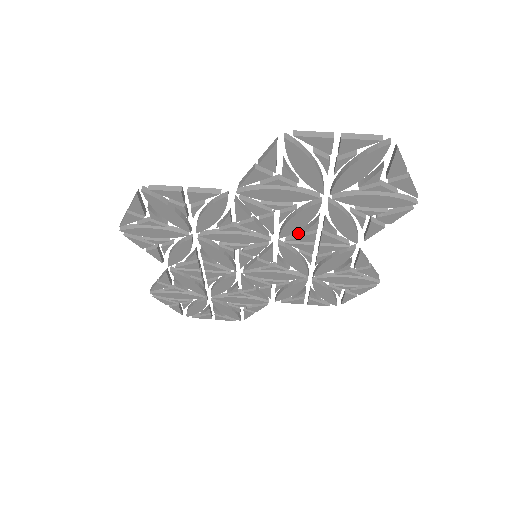
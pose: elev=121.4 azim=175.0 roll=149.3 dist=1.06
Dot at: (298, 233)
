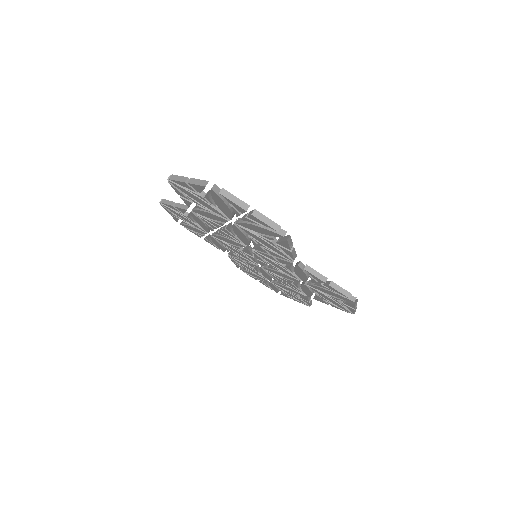
Dot at: (257, 244)
